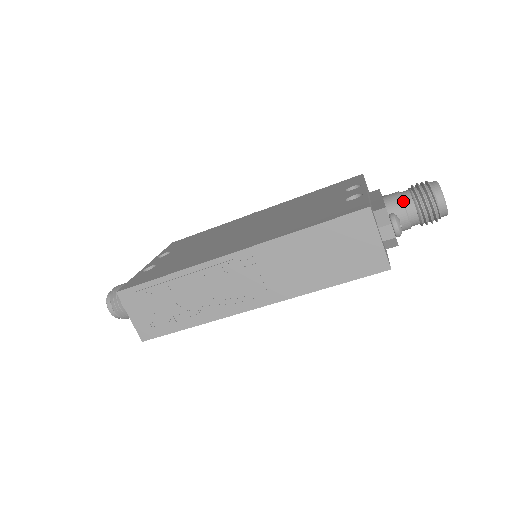
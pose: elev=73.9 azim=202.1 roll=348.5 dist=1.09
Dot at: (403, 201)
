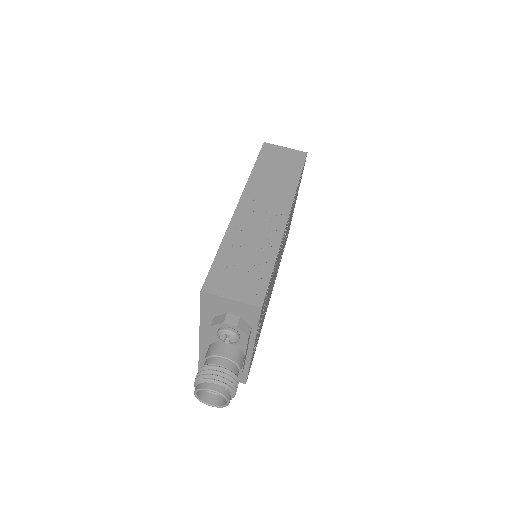
Dot at: occluded
